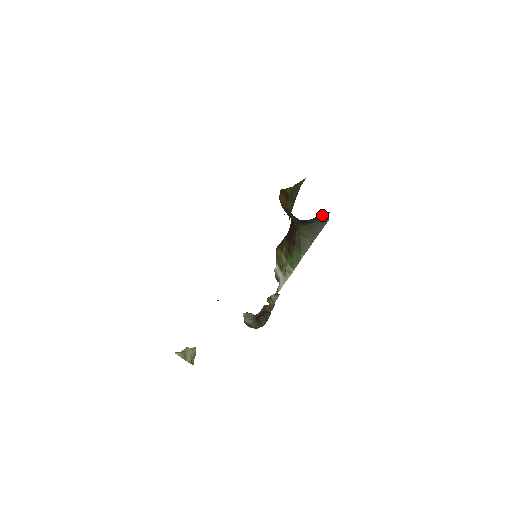
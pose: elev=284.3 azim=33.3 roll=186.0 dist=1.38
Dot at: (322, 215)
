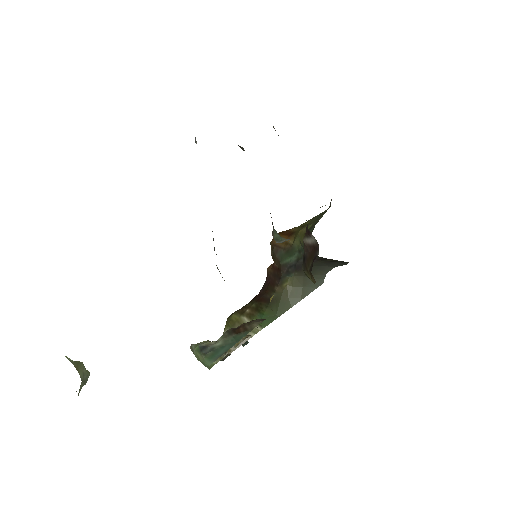
Dot at: (323, 268)
